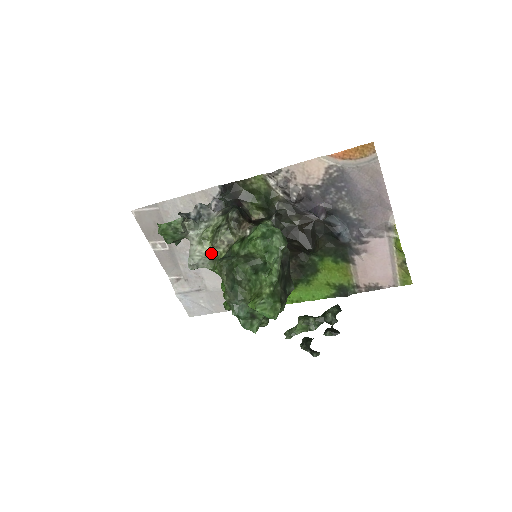
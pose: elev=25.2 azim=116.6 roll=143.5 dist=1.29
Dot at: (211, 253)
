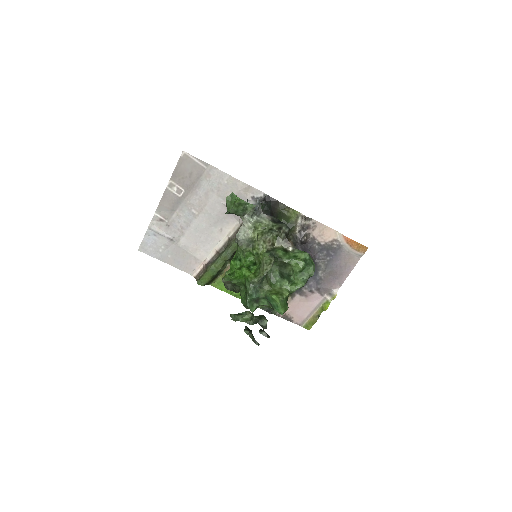
Dot at: (252, 240)
